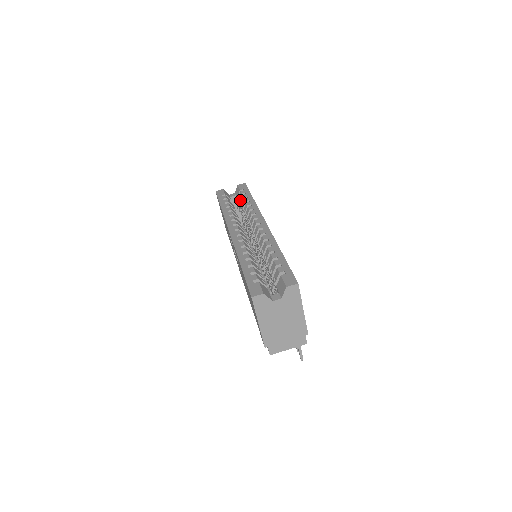
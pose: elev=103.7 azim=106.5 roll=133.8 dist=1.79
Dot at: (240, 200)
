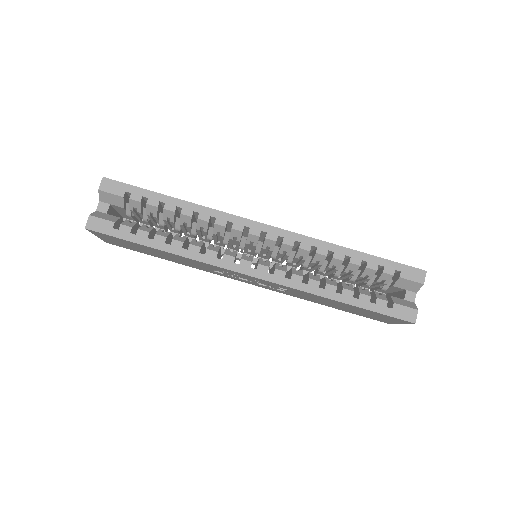
Dot at: (146, 211)
